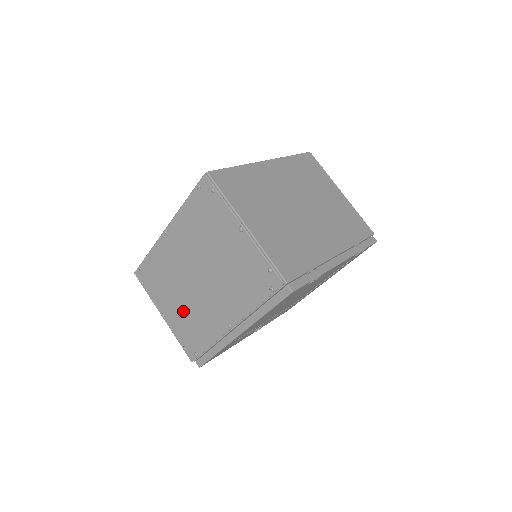
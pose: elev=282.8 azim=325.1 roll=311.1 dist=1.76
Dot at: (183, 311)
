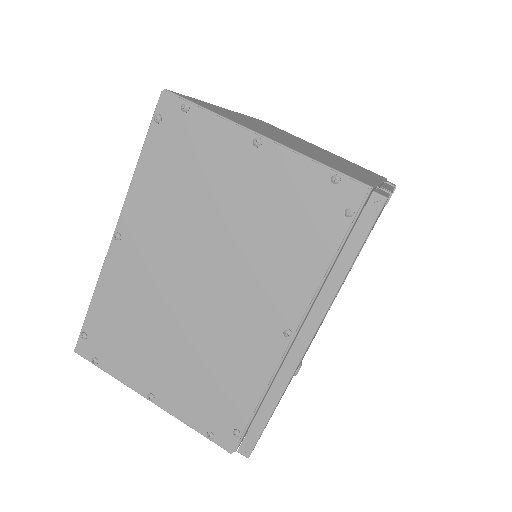
Dot at: (188, 364)
